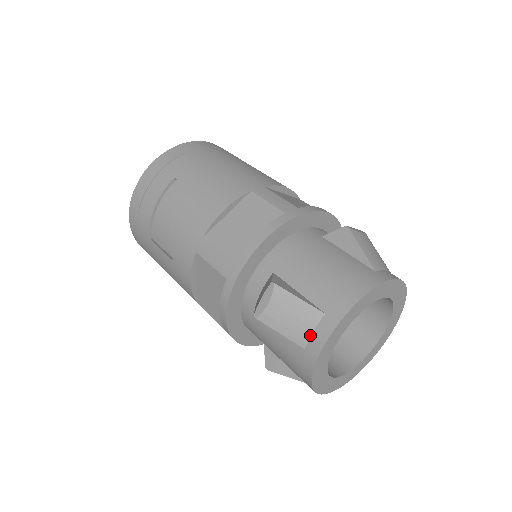
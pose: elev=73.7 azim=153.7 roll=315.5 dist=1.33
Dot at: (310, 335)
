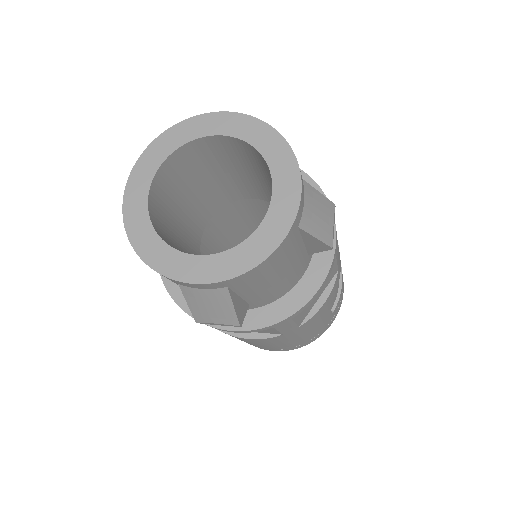
Dot at: occluded
